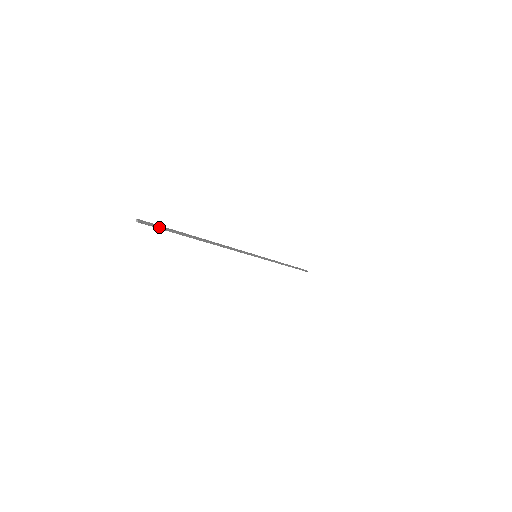
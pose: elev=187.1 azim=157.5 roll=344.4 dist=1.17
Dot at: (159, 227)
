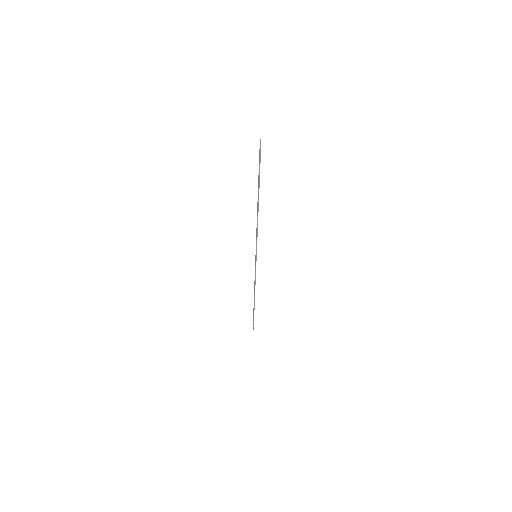
Dot at: (260, 157)
